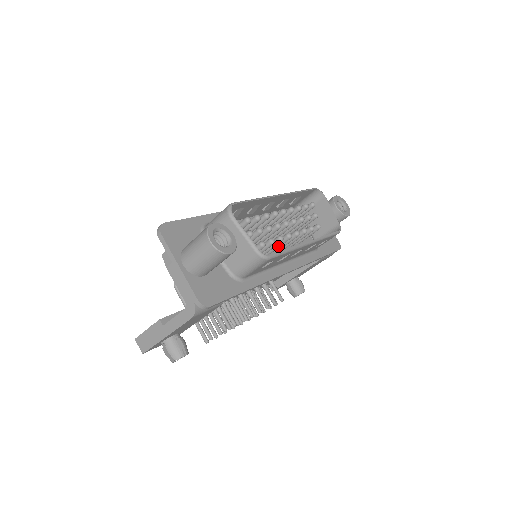
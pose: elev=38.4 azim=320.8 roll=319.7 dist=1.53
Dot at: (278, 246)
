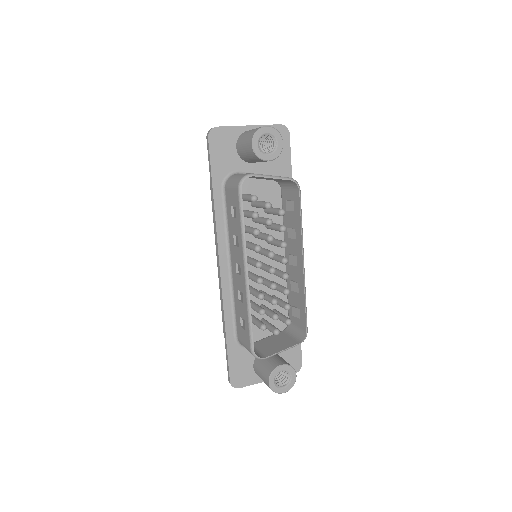
Dot at: occluded
